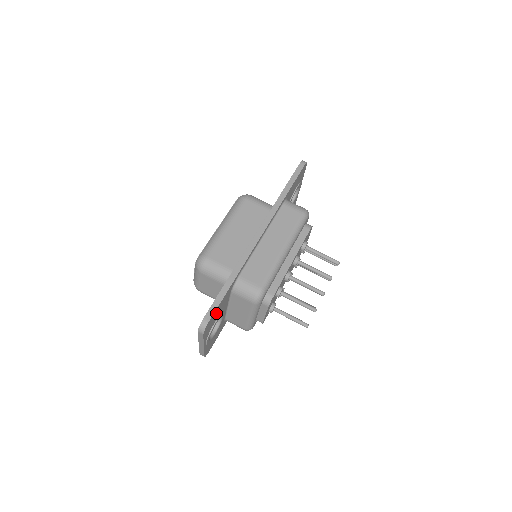
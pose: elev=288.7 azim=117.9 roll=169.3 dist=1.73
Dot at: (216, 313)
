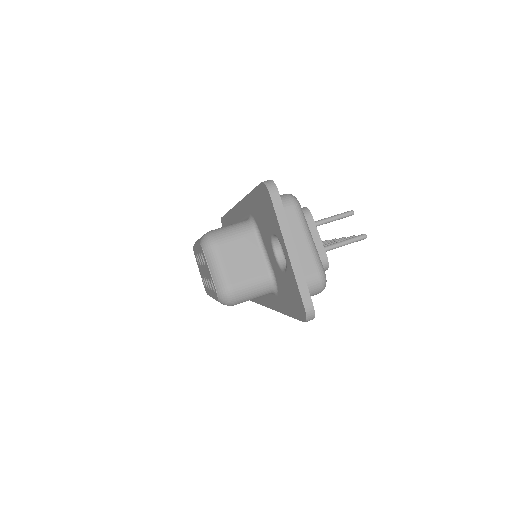
Dot at: occluded
